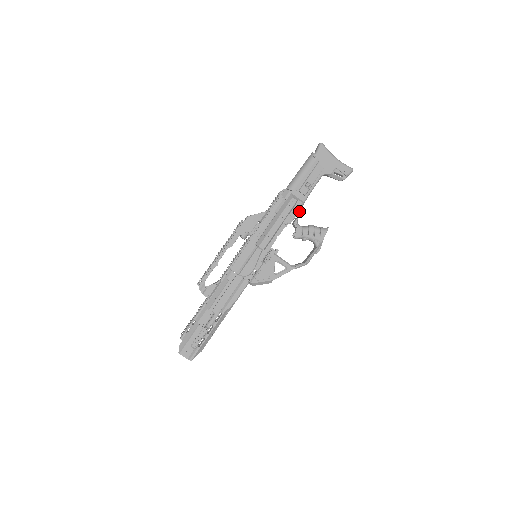
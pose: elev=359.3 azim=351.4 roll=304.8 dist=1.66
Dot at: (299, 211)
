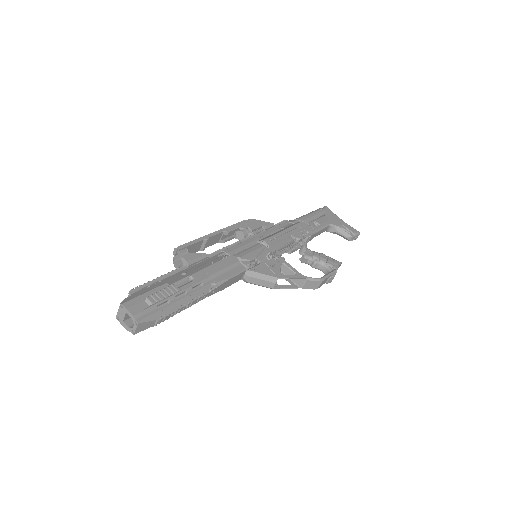
Dot at: (309, 235)
